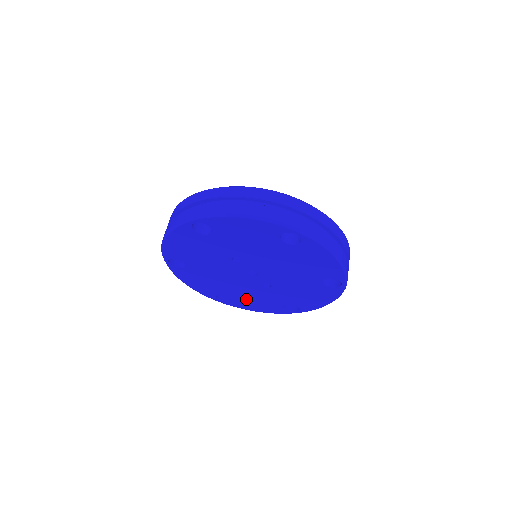
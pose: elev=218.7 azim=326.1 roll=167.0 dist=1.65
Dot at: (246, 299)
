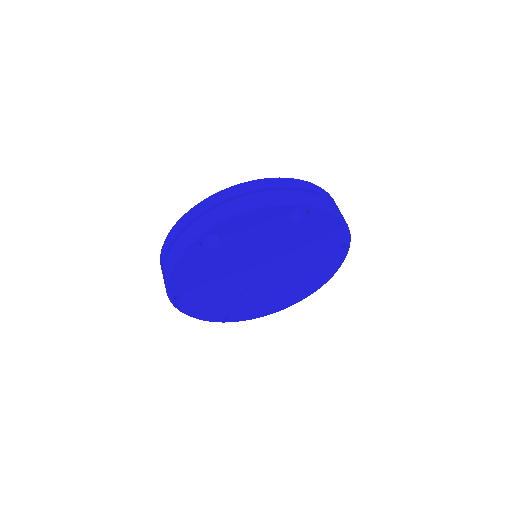
Dot at: (207, 300)
